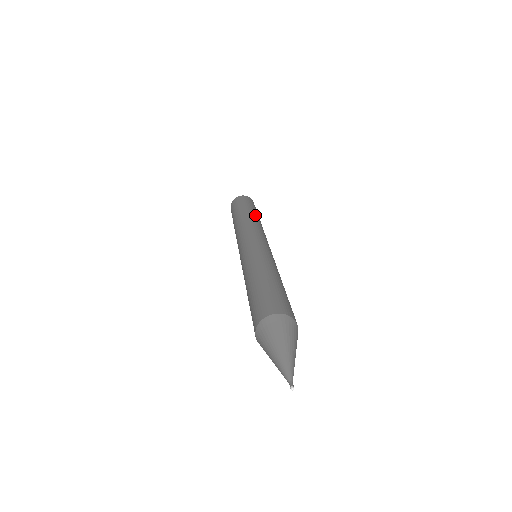
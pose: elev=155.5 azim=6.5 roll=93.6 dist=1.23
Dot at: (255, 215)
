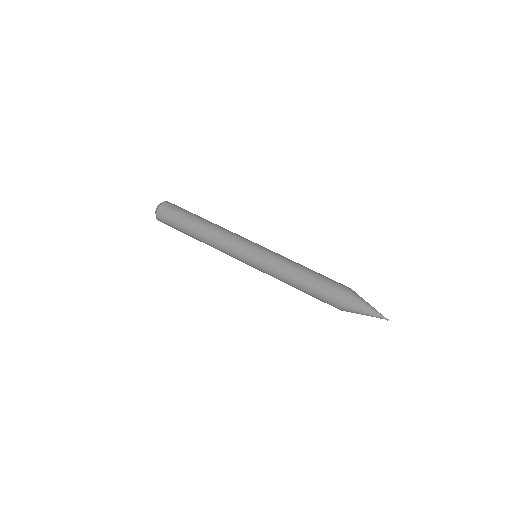
Dot at: (201, 227)
